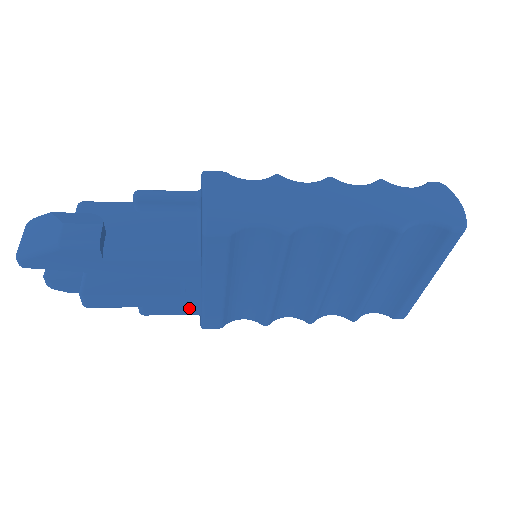
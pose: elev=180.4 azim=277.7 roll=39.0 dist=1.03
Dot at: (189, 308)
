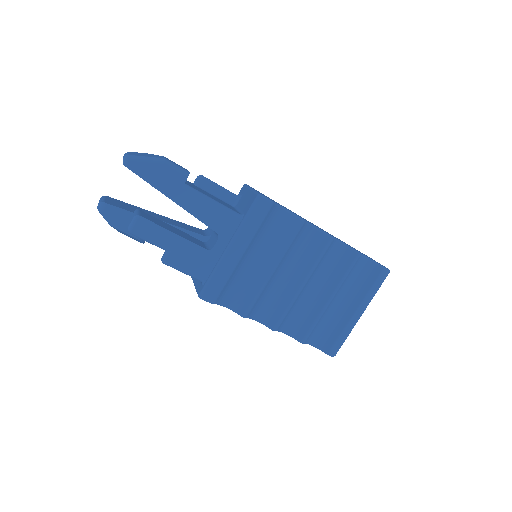
Dot at: (203, 269)
